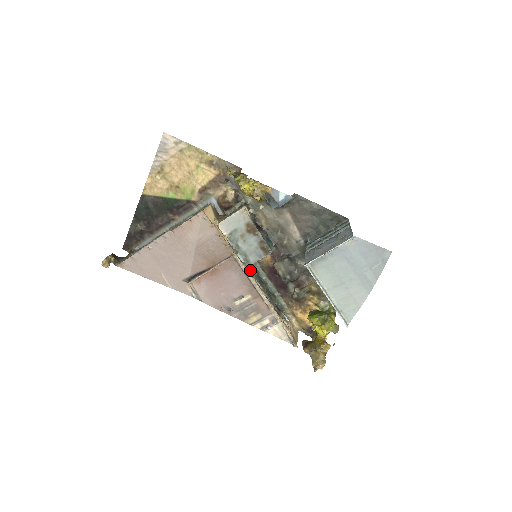
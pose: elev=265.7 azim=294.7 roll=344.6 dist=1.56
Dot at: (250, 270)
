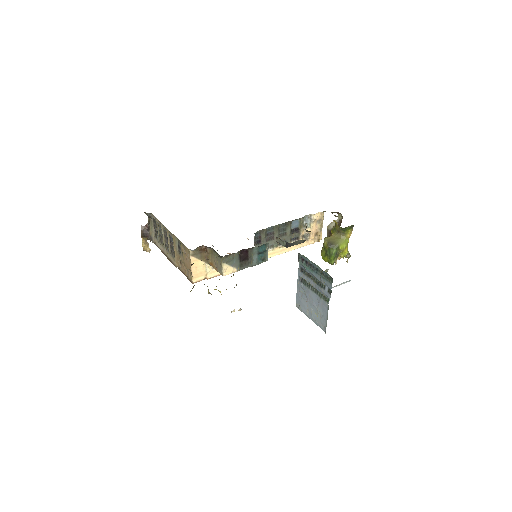
Dot at: occluded
